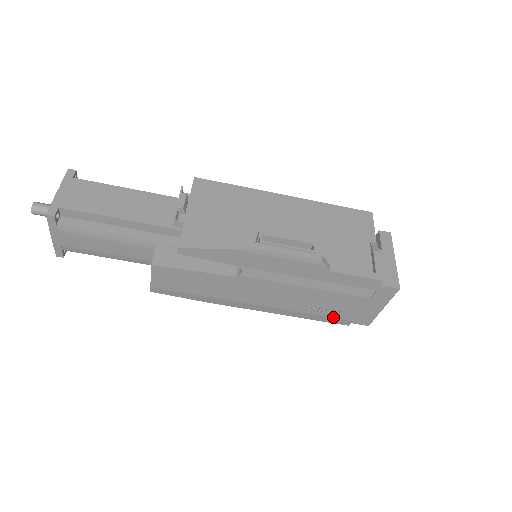
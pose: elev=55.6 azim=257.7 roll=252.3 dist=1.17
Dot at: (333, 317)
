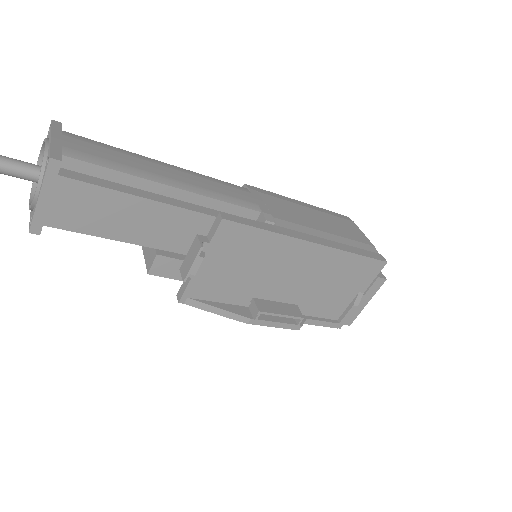
Dot at: occluded
